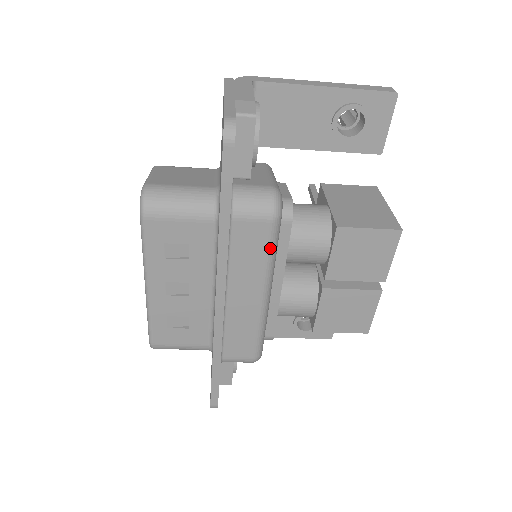
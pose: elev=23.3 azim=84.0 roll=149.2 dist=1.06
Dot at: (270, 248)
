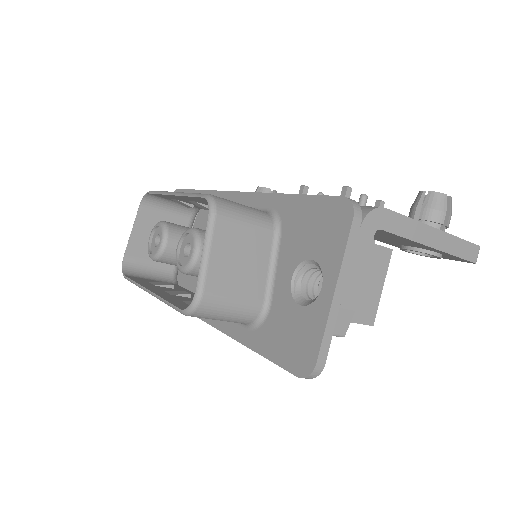
Dot at: occluded
